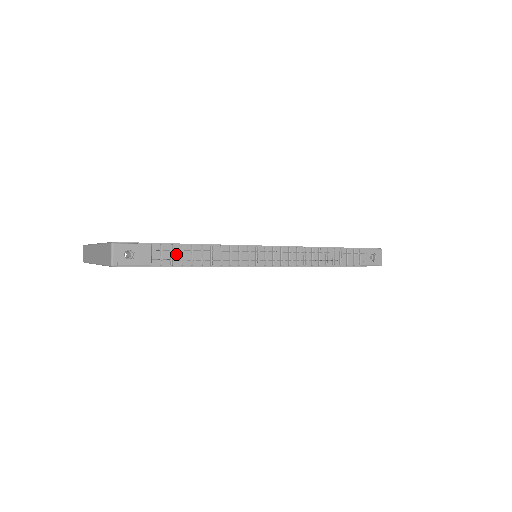
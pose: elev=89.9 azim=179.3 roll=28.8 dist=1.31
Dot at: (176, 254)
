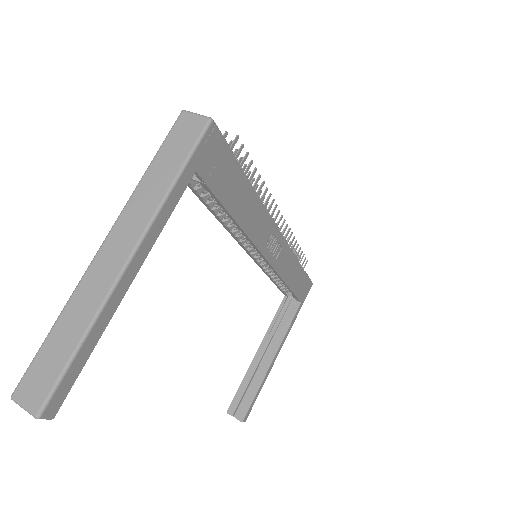
Dot at: occluded
